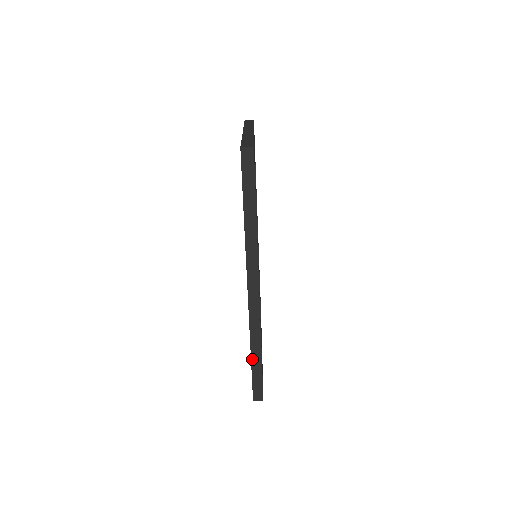
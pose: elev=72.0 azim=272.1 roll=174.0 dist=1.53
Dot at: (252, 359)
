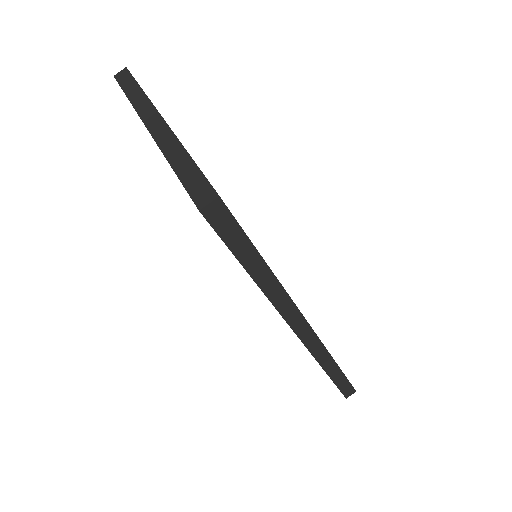
Dot at: (330, 376)
